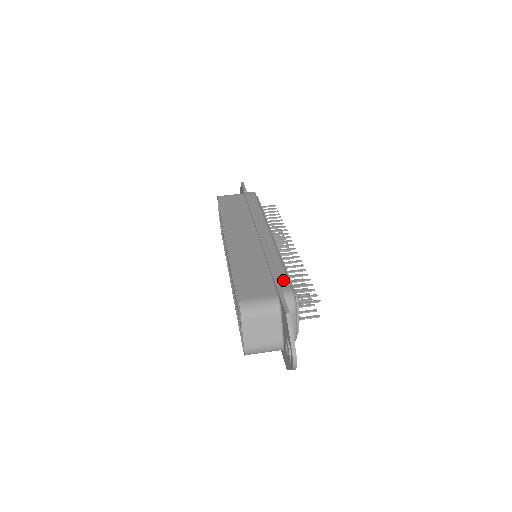
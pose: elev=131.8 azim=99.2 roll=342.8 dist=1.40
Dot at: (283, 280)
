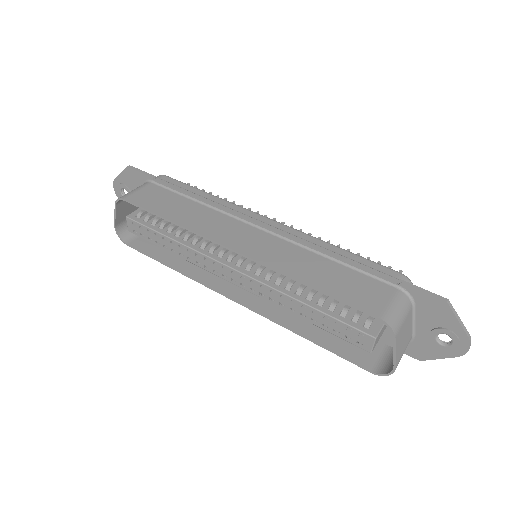
Dot at: (379, 268)
